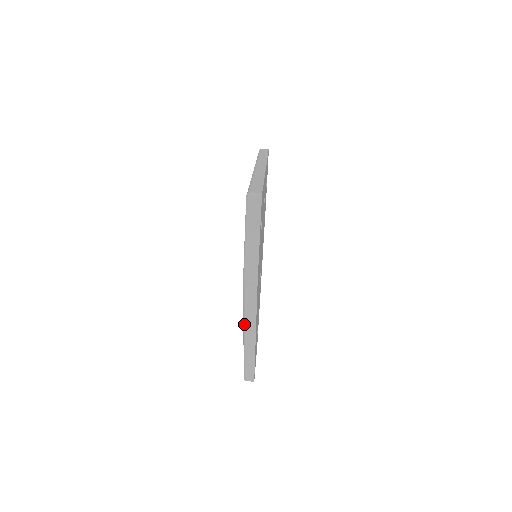
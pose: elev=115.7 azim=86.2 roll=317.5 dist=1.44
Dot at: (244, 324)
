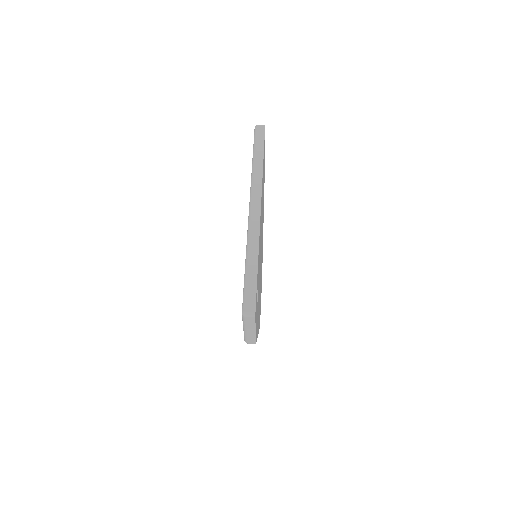
Dot at: occluded
